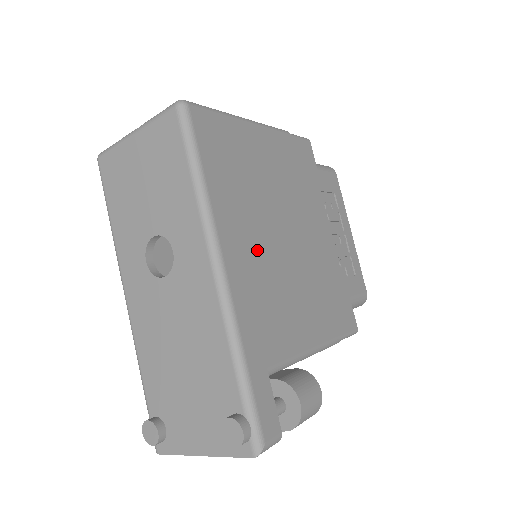
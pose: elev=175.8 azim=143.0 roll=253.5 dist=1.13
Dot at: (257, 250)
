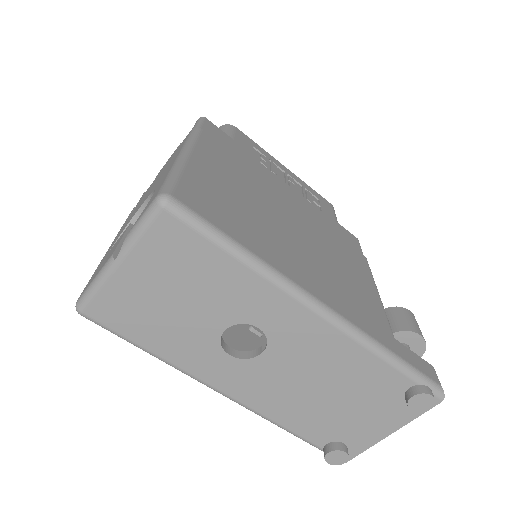
Dot at: (307, 261)
